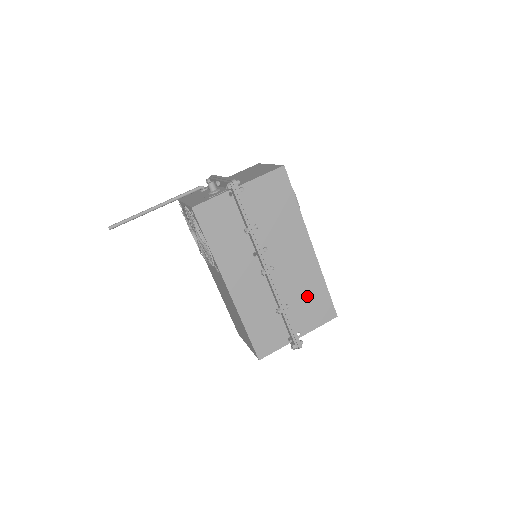
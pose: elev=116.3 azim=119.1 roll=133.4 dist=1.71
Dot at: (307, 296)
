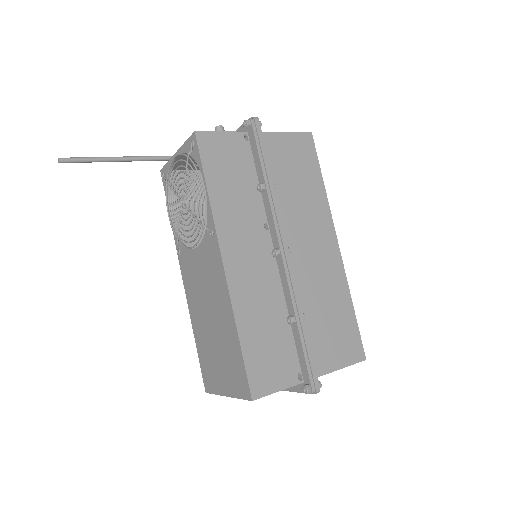
Dot at: (328, 313)
